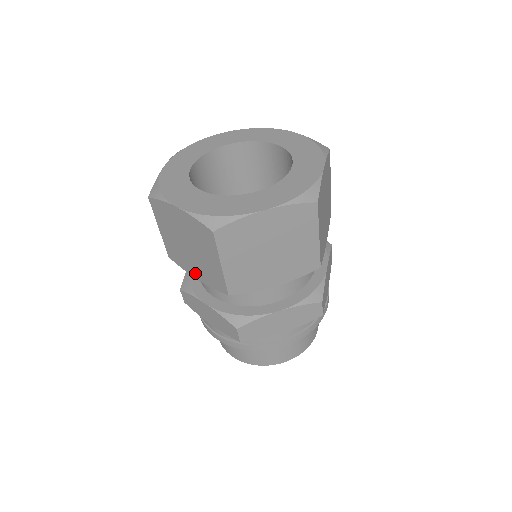
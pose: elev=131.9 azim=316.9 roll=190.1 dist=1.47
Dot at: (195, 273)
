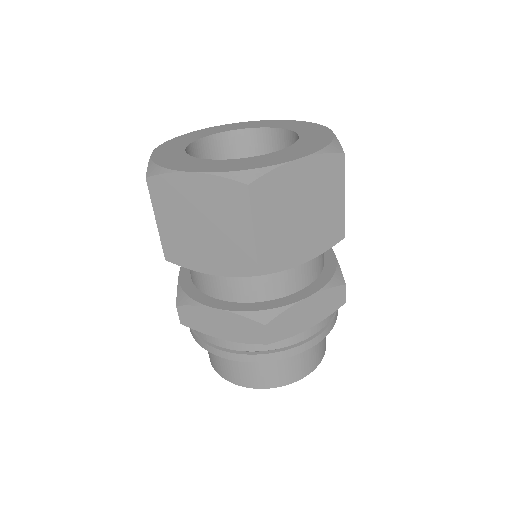
Dot at: occluded
